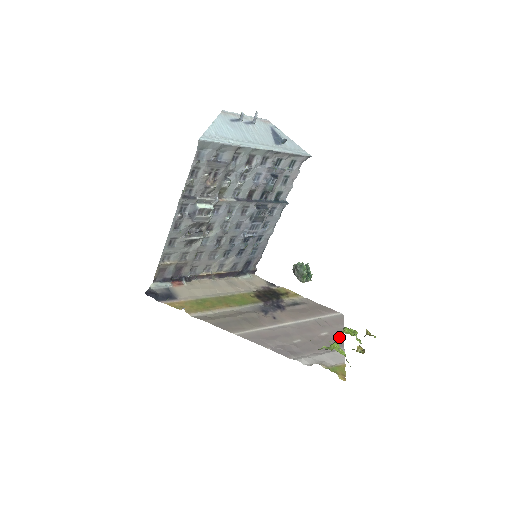
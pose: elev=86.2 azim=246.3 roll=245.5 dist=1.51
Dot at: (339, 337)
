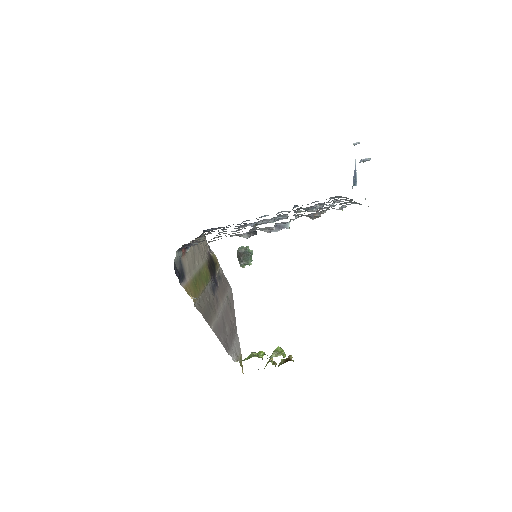
Dot at: (275, 355)
